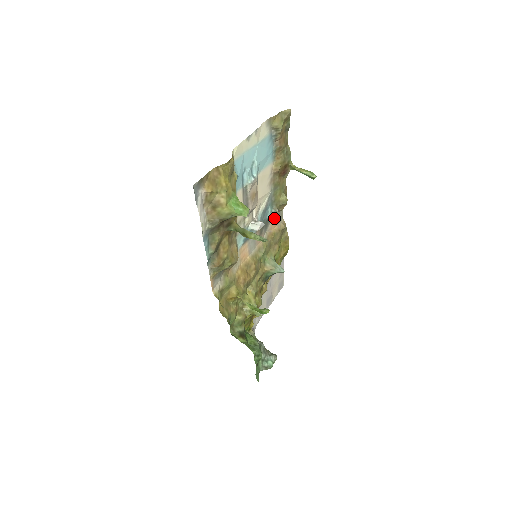
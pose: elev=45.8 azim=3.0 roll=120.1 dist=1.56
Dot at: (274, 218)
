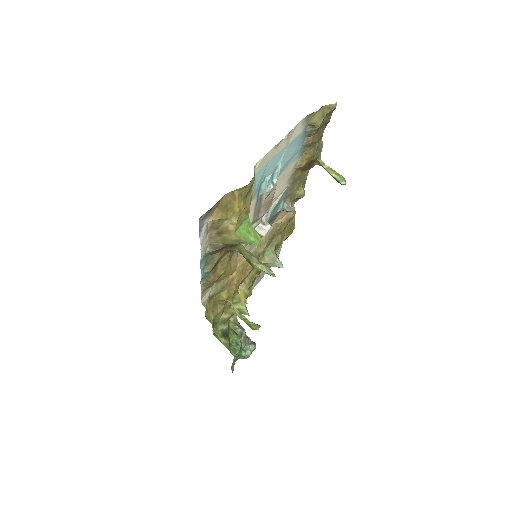
Dot at: occluded
